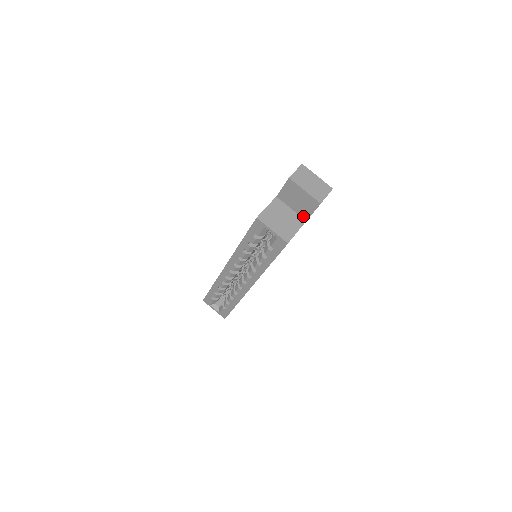
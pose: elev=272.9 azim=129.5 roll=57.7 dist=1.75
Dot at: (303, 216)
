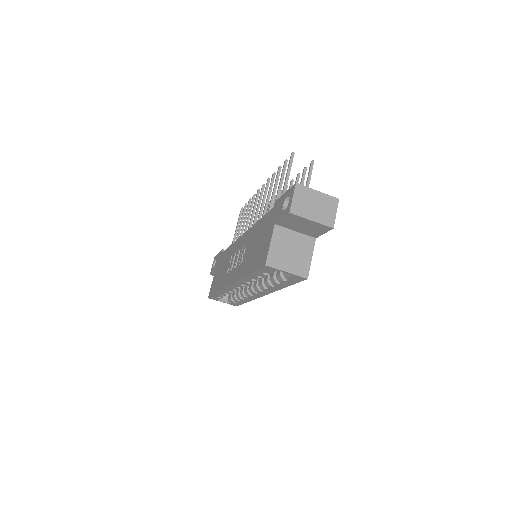
Dot at: (311, 235)
